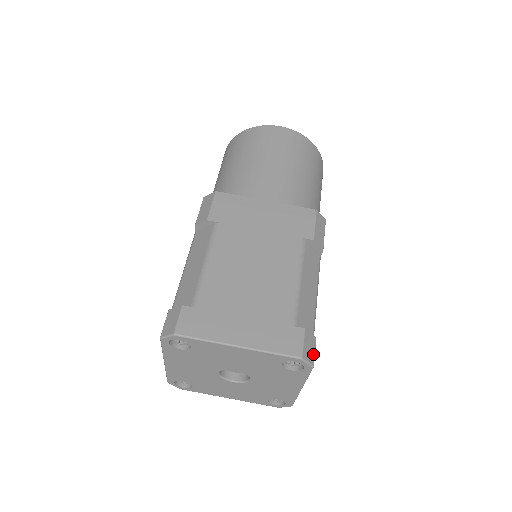
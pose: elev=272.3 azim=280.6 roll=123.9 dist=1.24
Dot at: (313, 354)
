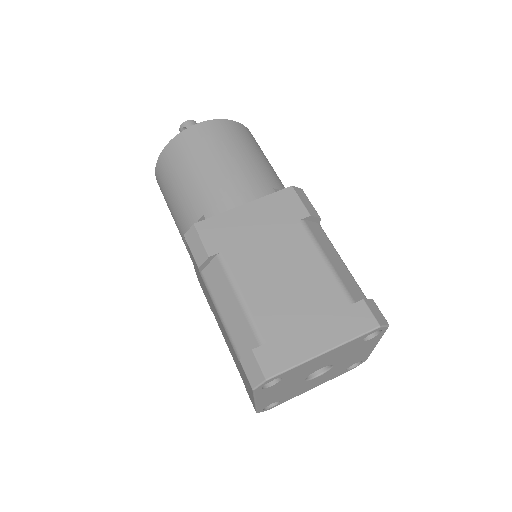
Dot at: (382, 315)
